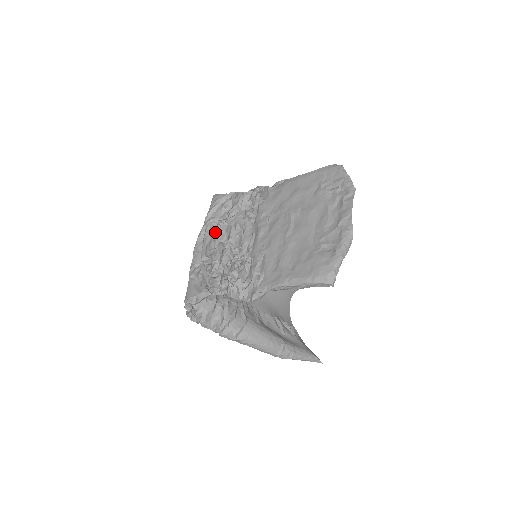
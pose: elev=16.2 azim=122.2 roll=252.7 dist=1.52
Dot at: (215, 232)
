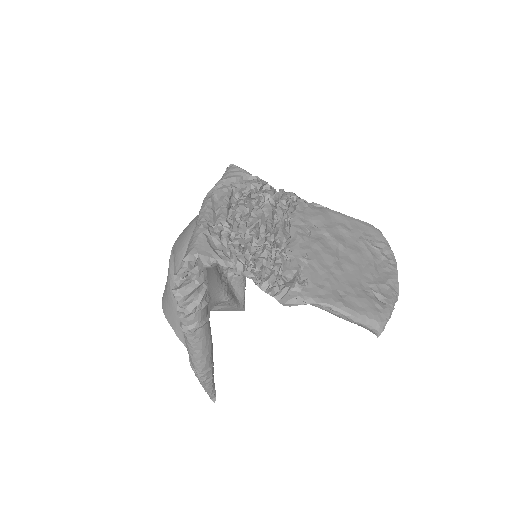
Dot at: (240, 203)
